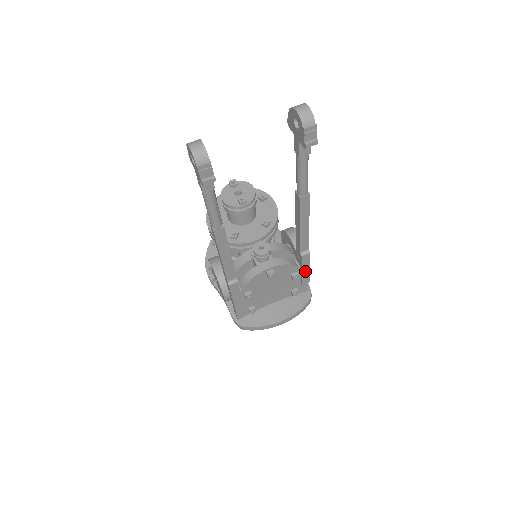
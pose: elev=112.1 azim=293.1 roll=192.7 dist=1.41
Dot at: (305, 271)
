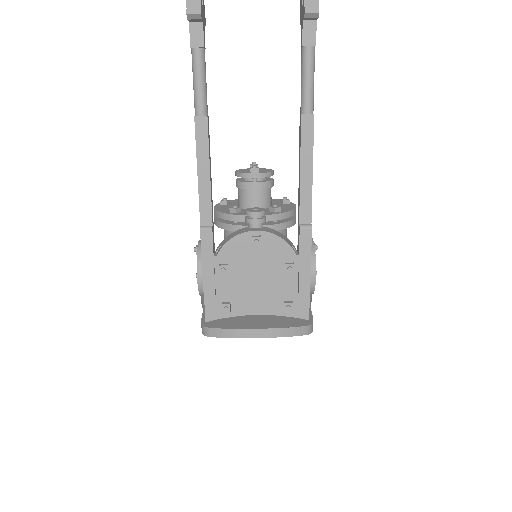
Dot at: (304, 265)
